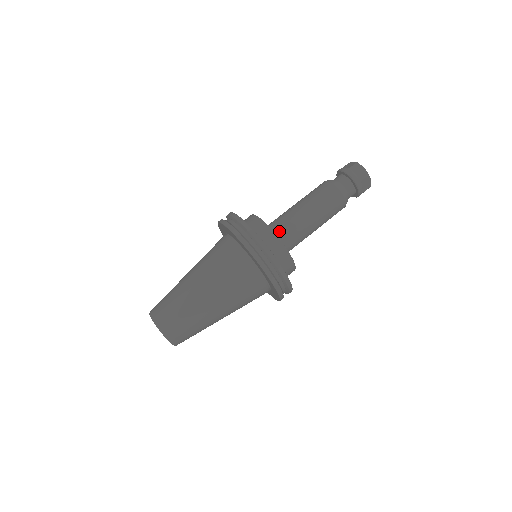
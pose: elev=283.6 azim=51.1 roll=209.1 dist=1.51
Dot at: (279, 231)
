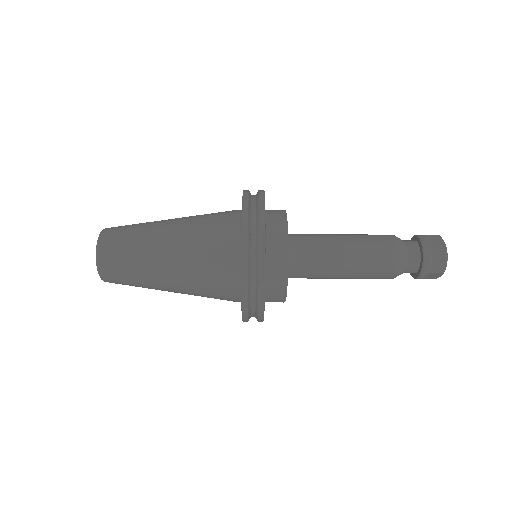
Dot at: (298, 258)
